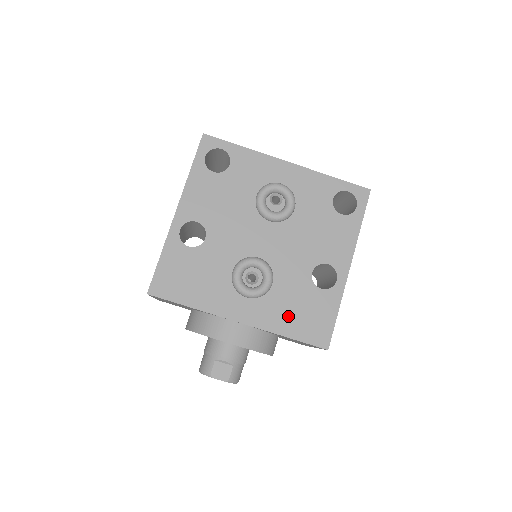
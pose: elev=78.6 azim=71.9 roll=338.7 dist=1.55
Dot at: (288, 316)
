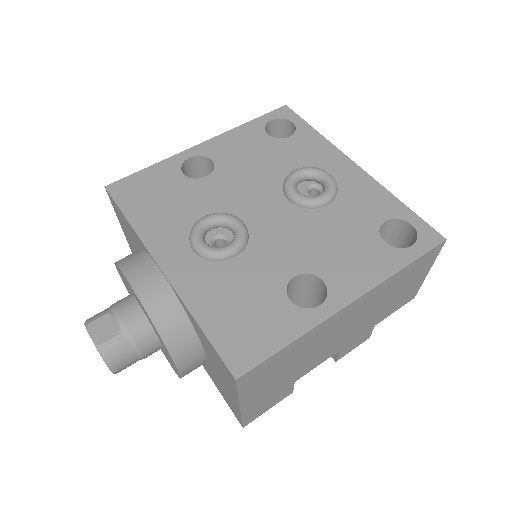
Dot at: (221, 301)
